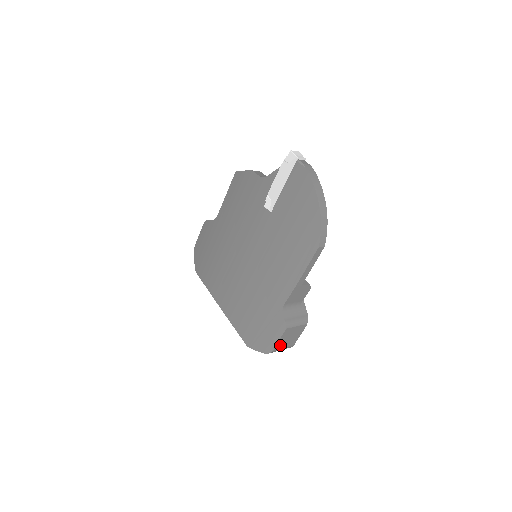
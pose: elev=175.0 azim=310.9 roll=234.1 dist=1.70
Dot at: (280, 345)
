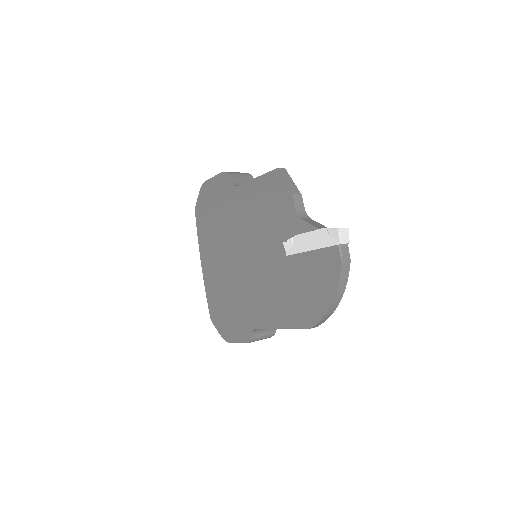
Dot at: occluded
